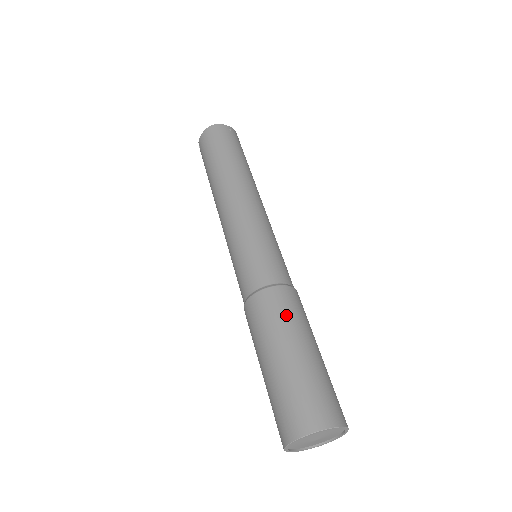
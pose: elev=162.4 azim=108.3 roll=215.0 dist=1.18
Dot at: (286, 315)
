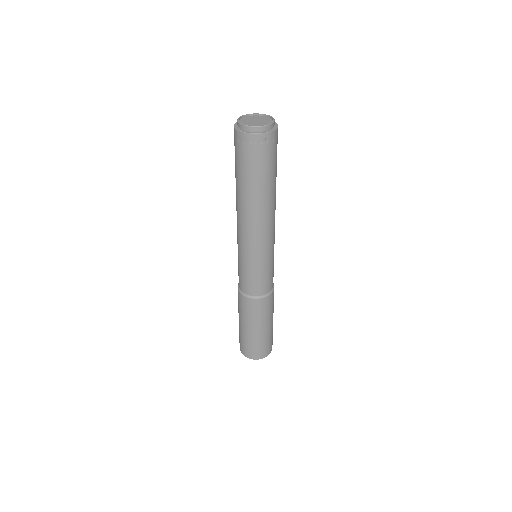
Dot at: (254, 315)
